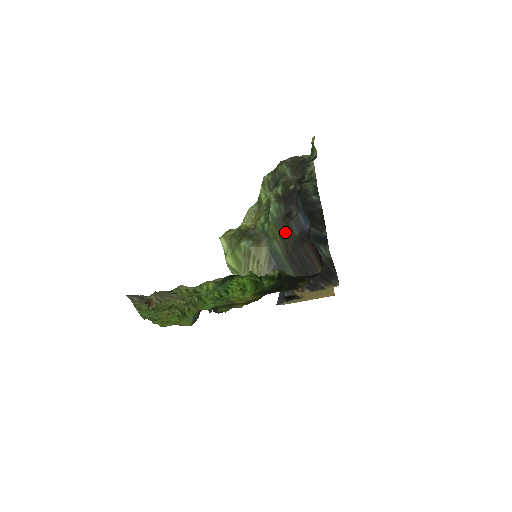
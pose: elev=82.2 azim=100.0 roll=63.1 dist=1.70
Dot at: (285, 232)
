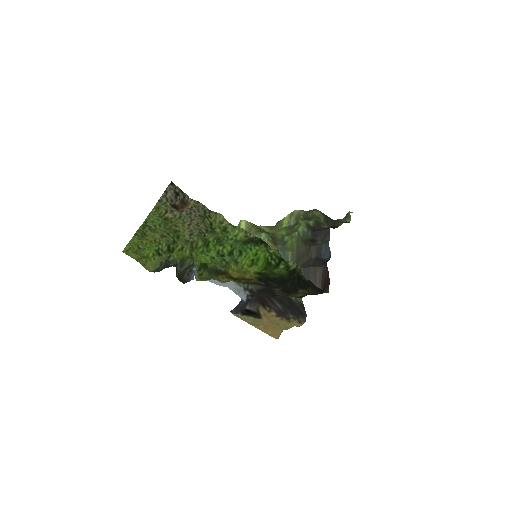
Dot at: (304, 250)
